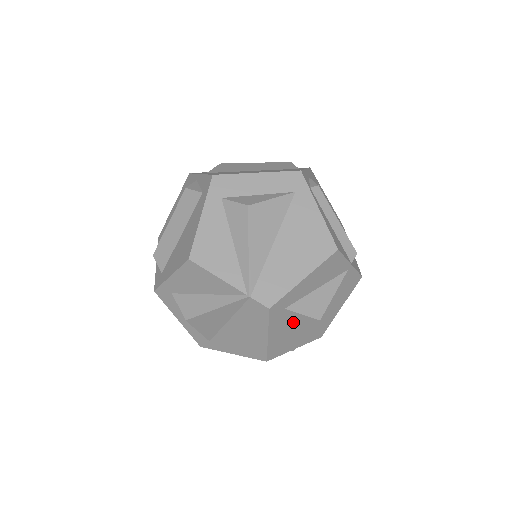
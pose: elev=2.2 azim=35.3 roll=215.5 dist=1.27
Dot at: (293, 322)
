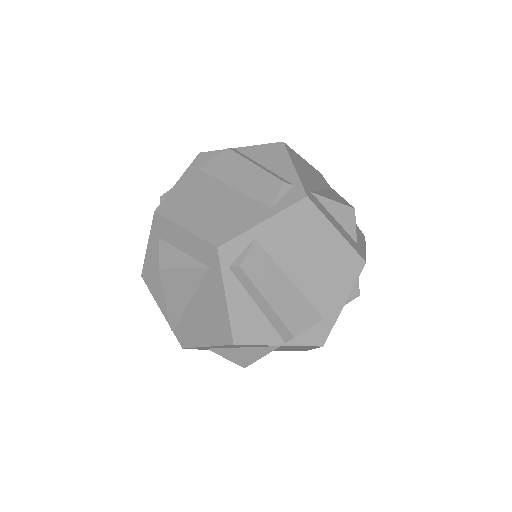
Dot at: occluded
